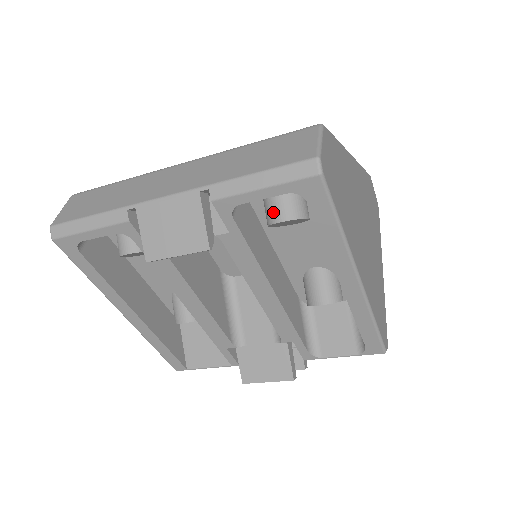
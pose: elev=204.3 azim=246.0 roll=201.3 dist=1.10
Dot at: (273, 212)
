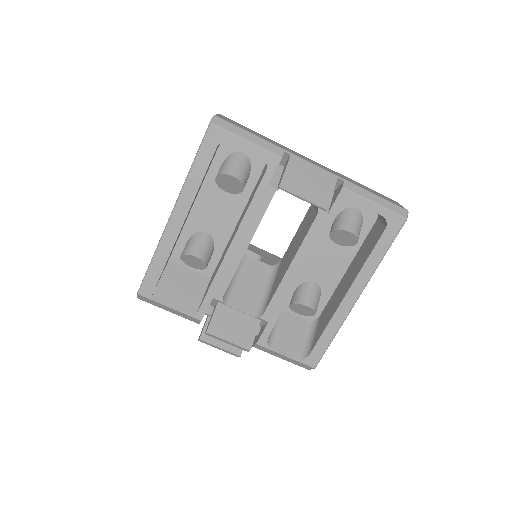
Dot at: (347, 224)
